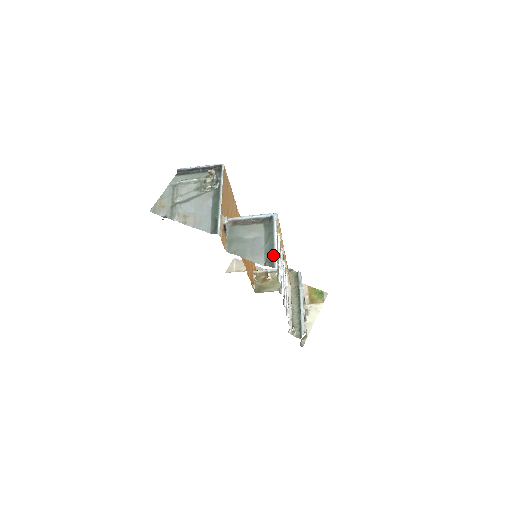
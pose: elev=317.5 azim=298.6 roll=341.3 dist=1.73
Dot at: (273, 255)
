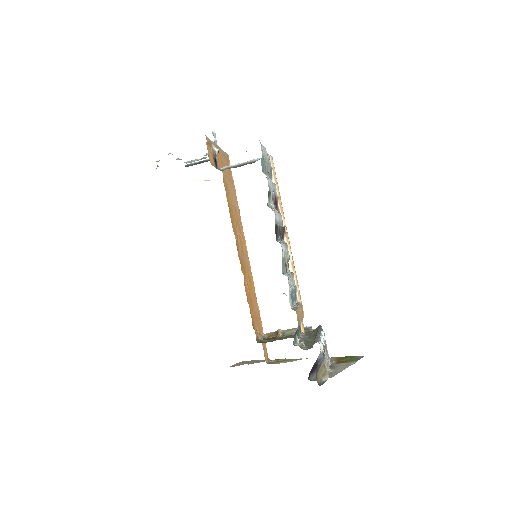
Dot at: occluded
